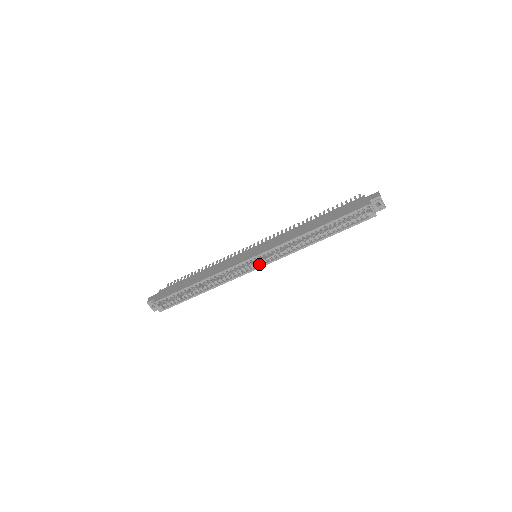
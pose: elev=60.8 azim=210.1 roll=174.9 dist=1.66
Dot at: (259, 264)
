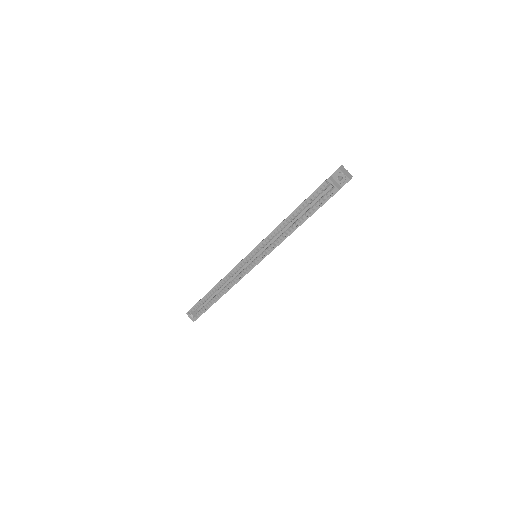
Dot at: (256, 263)
